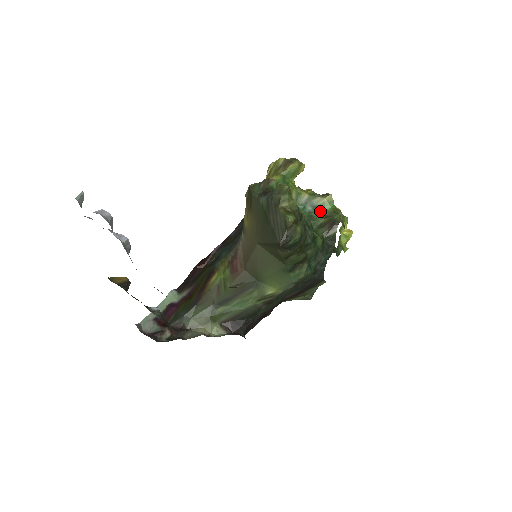
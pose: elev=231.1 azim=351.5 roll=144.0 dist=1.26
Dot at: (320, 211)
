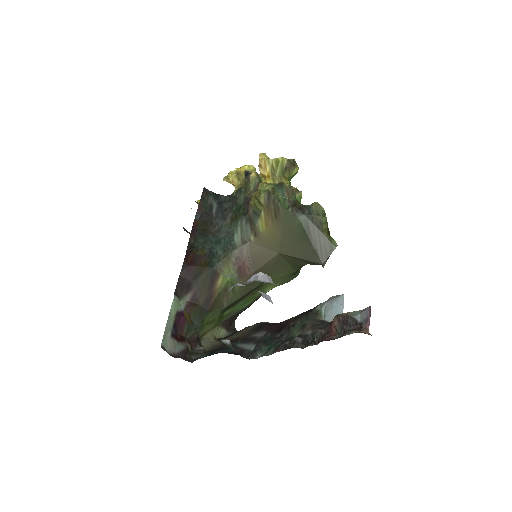
Dot at: occluded
